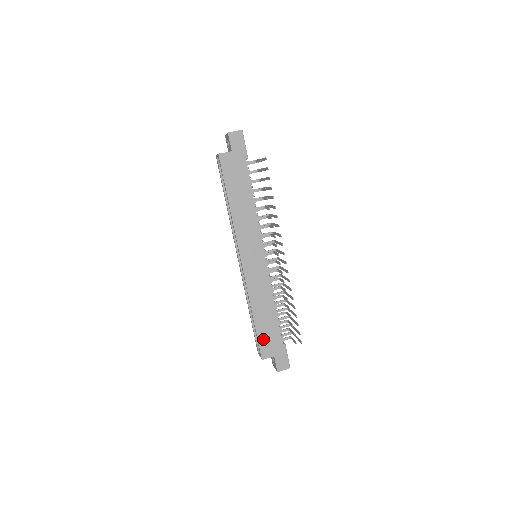
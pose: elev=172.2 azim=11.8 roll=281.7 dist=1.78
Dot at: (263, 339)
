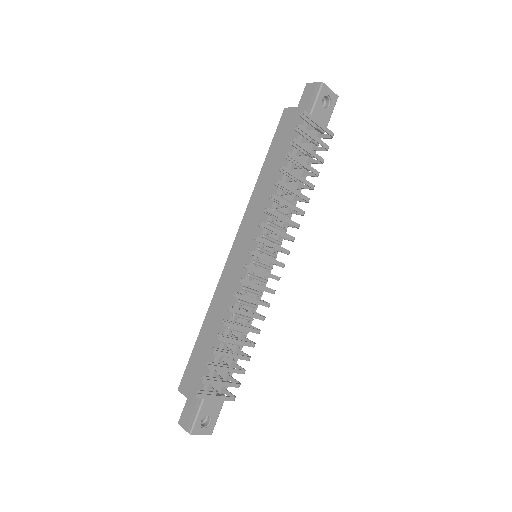
Dot at: (193, 364)
